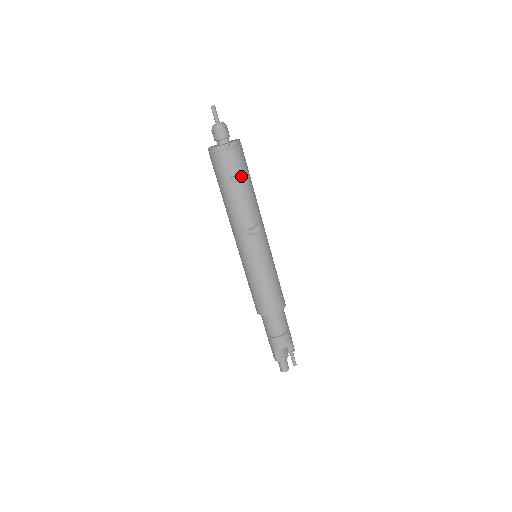
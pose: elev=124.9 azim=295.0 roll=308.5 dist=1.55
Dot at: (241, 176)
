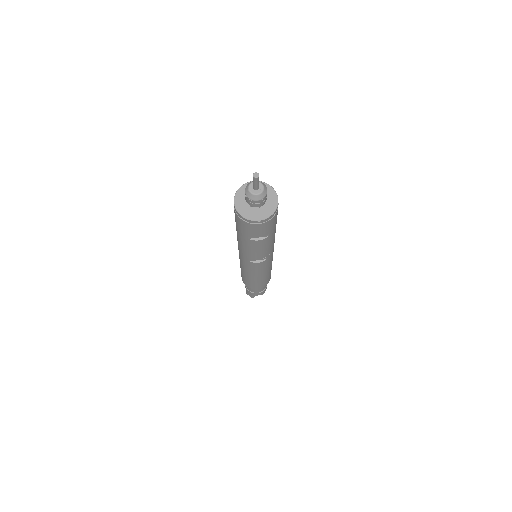
Dot at: (263, 235)
